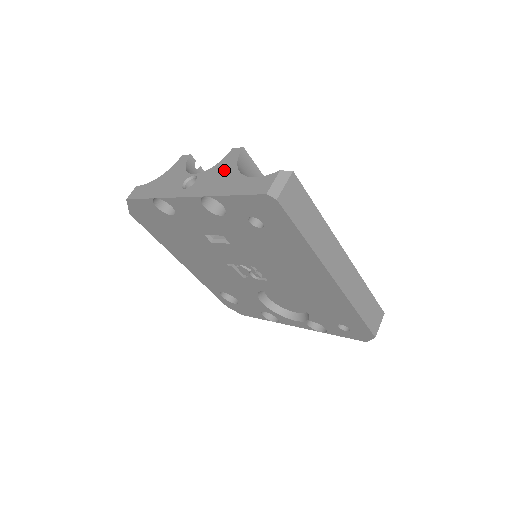
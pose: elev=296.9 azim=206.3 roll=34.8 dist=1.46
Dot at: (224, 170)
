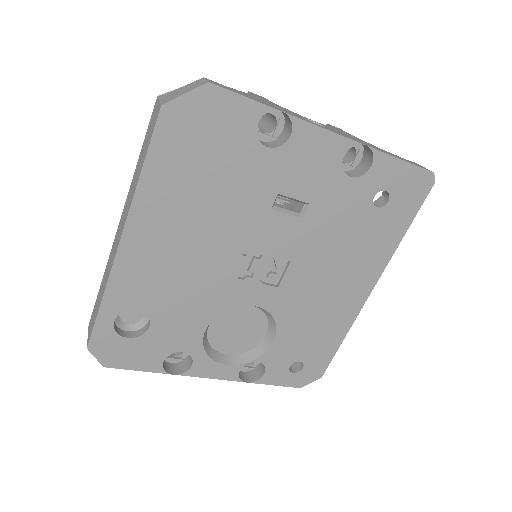
Dot at: (351, 135)
